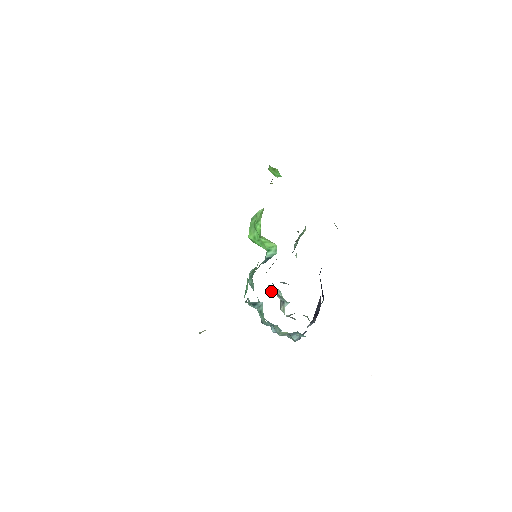
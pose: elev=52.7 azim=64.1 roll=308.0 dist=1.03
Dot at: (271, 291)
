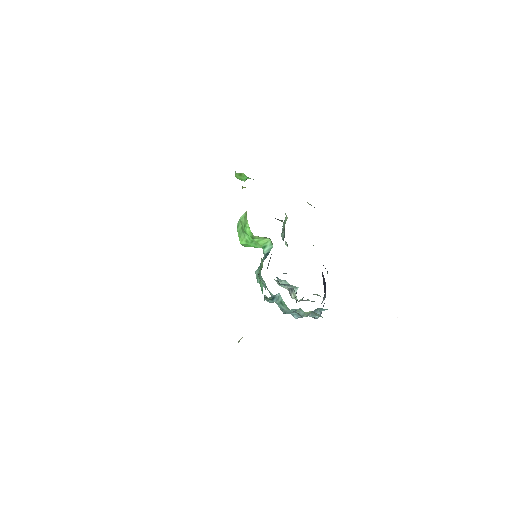
Dot at: occluded
